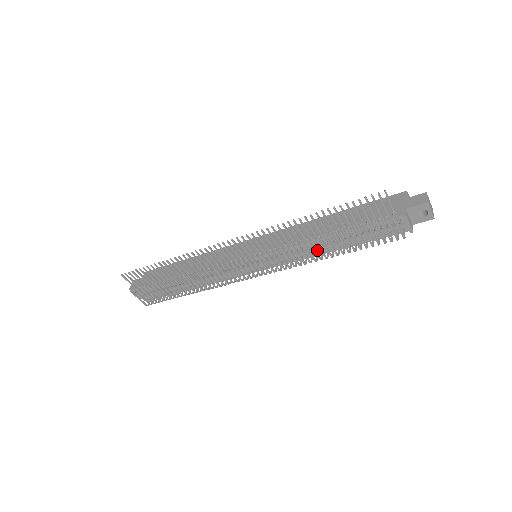
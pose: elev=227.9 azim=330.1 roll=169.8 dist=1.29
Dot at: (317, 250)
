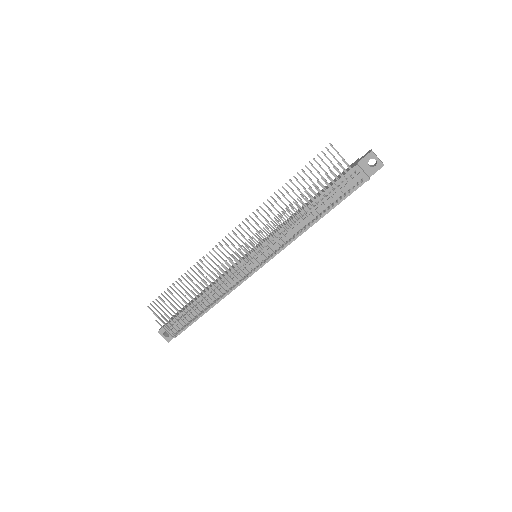
Dot at: occluded
